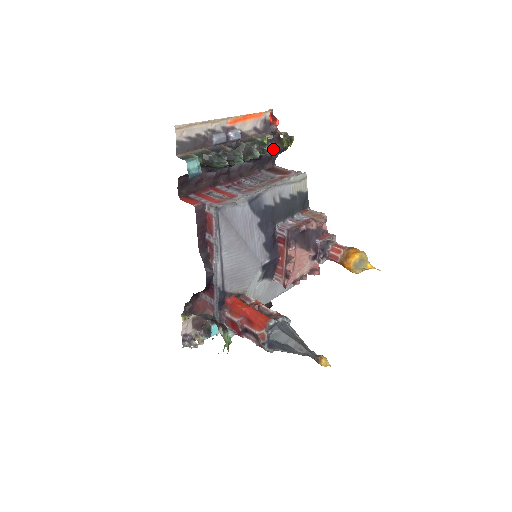
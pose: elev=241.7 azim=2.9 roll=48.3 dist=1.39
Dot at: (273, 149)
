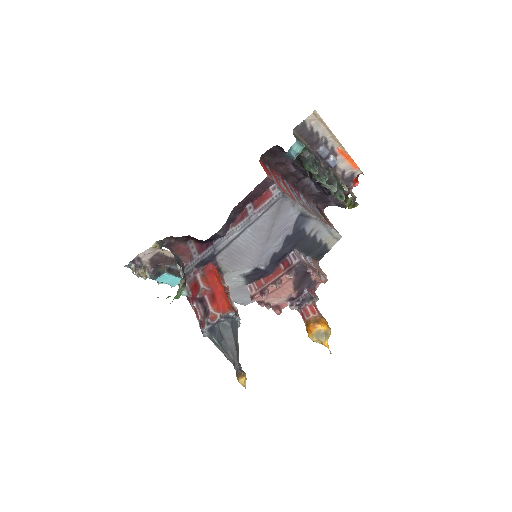
Dot at: occluded
